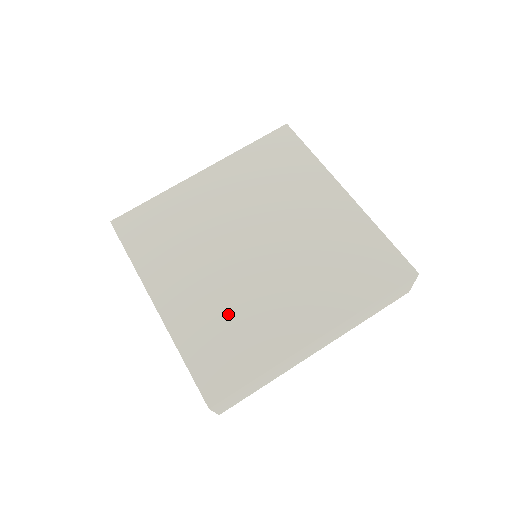
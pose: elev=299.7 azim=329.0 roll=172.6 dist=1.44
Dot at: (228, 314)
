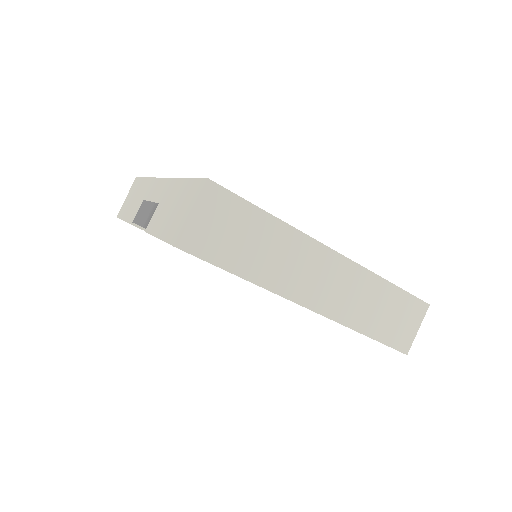
Dot at: occluded
